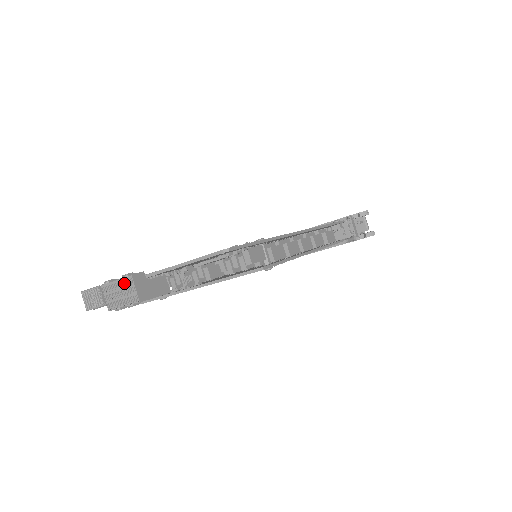
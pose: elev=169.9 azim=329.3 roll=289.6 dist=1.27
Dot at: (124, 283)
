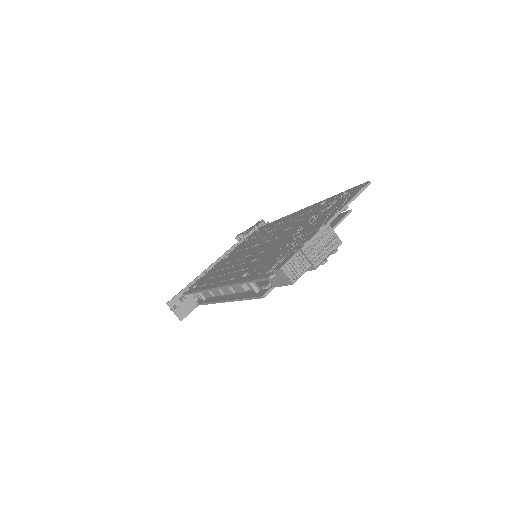
Dot at: (323, 234)
